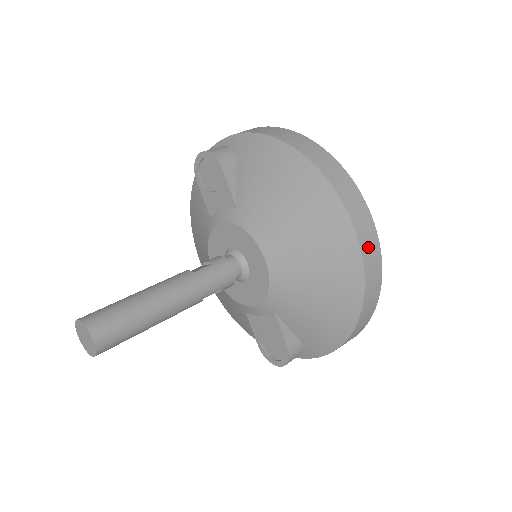
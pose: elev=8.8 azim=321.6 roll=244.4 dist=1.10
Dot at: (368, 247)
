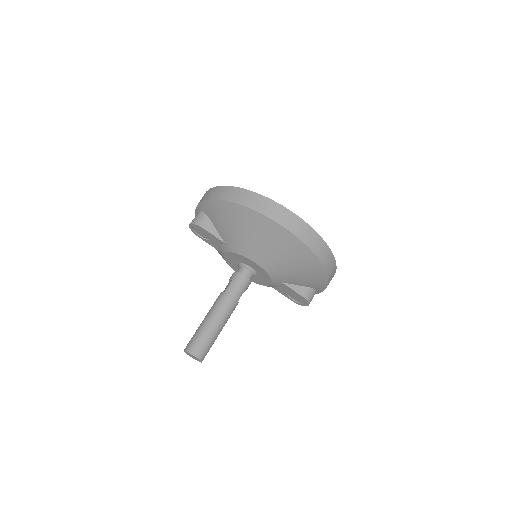
Dot at: (298, 229)
